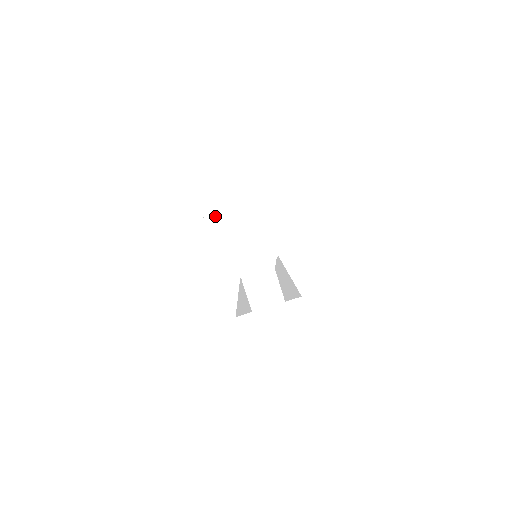
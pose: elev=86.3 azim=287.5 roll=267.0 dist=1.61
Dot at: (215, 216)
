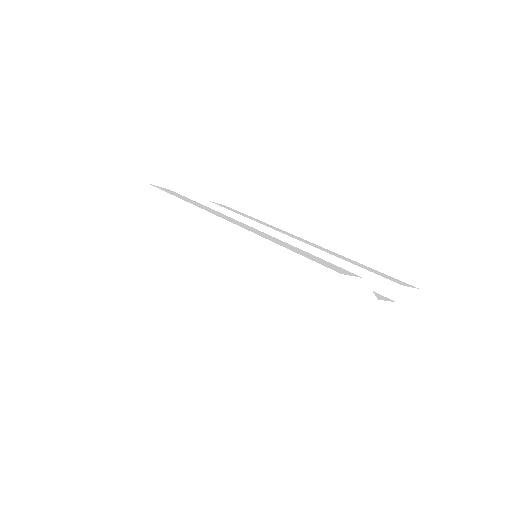
Dot at: (318, 339)
